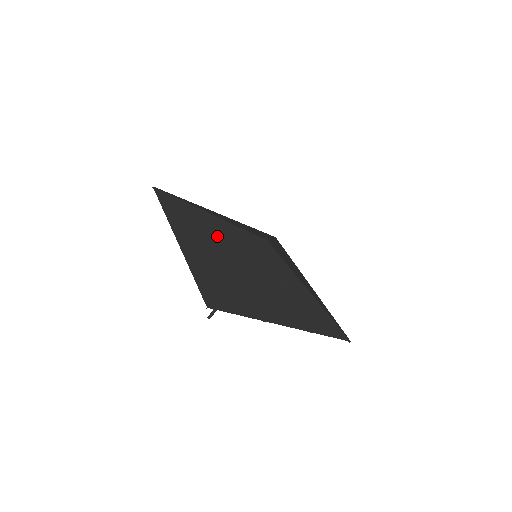
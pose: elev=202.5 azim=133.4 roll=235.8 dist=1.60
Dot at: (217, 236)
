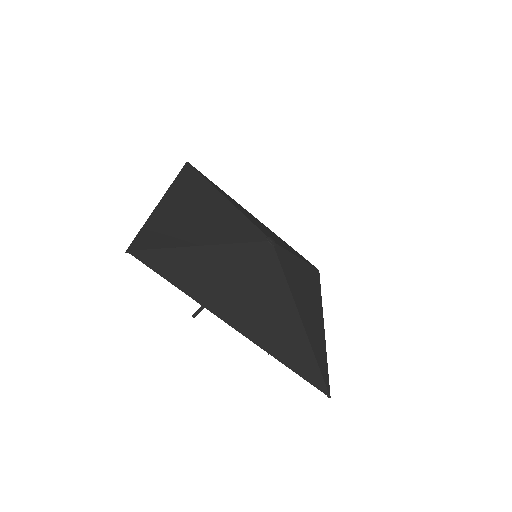
Dot at: (213, 214)
